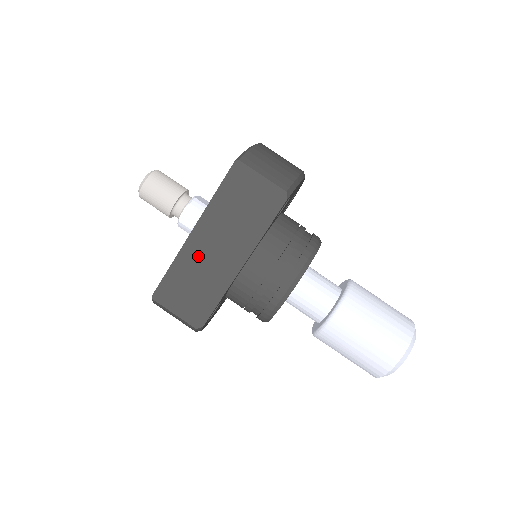
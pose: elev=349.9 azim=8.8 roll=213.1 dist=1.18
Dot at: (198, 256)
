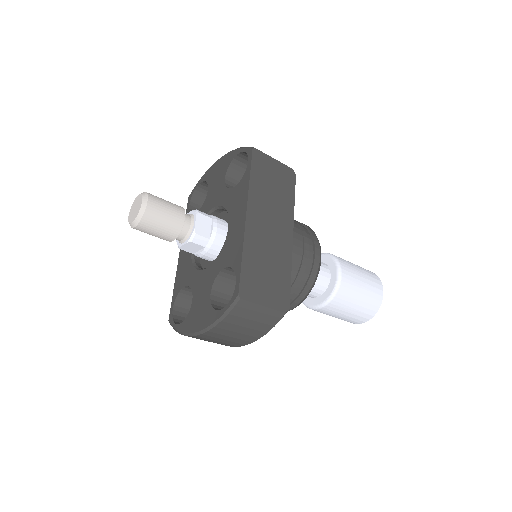
Dot at: (260, 239)
